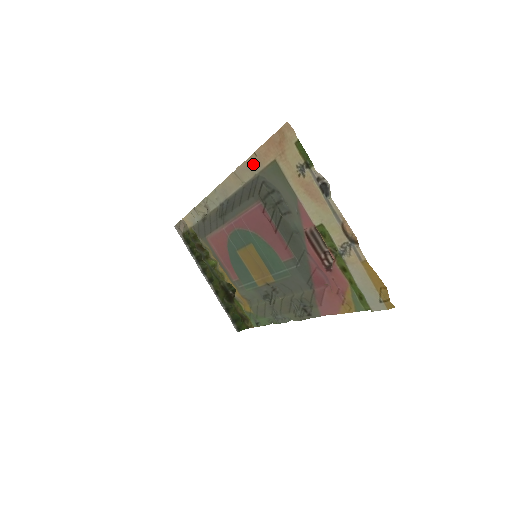
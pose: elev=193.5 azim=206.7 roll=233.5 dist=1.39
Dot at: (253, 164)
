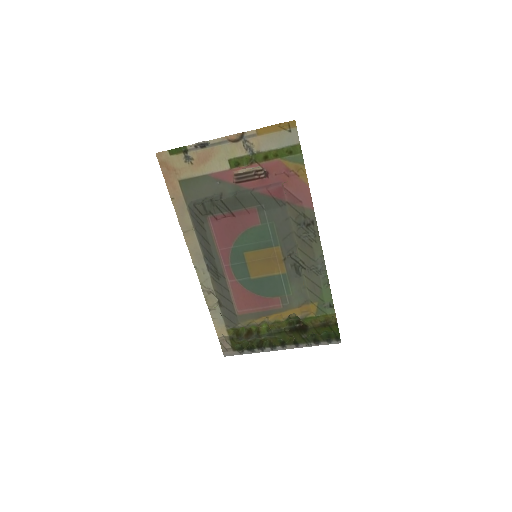
Dot at: (180, 207)
